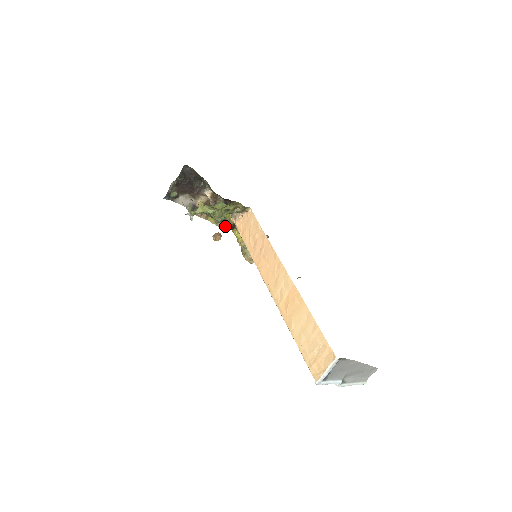
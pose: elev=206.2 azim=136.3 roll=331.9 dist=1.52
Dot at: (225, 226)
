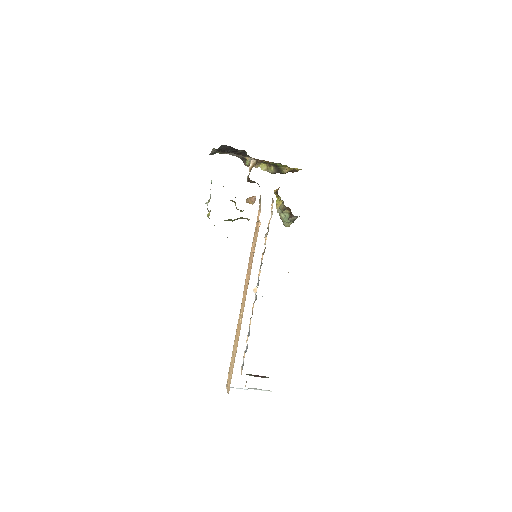
Dot at: (278, 172)
